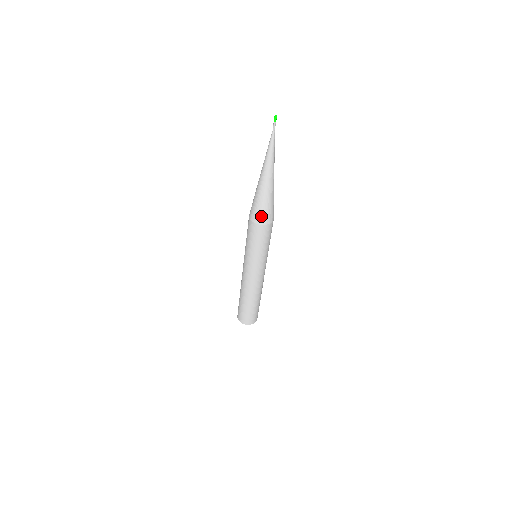
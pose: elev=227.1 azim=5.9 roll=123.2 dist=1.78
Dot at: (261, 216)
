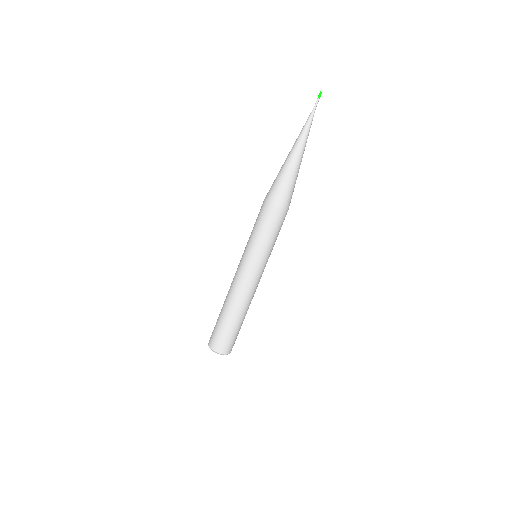
Dot at: (272, 192)
